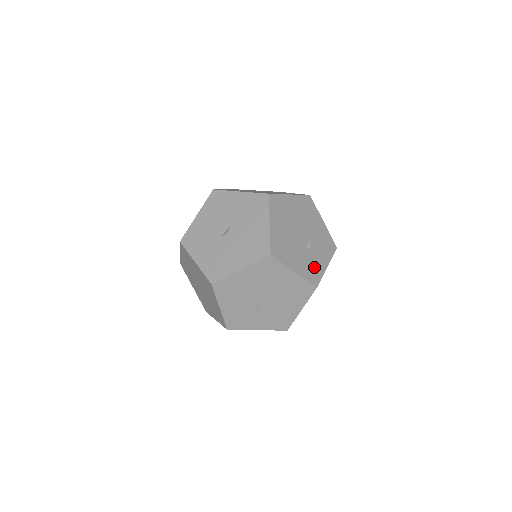
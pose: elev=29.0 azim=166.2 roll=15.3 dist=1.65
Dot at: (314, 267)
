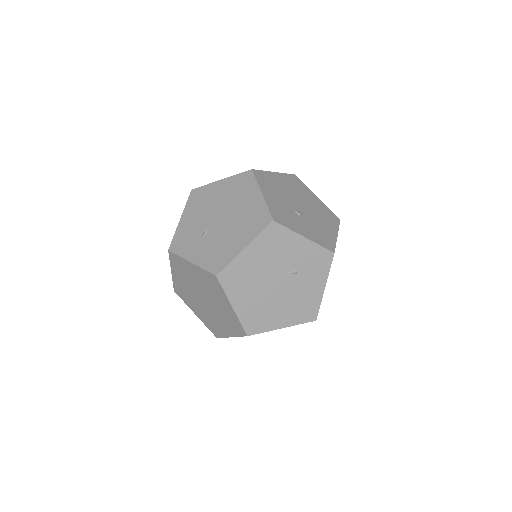
Dot at: (288, 219)
